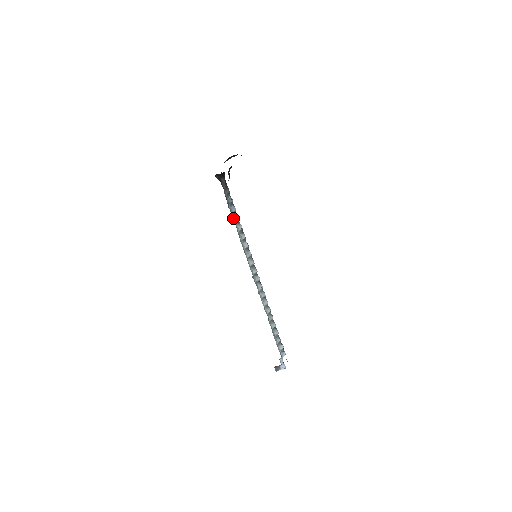
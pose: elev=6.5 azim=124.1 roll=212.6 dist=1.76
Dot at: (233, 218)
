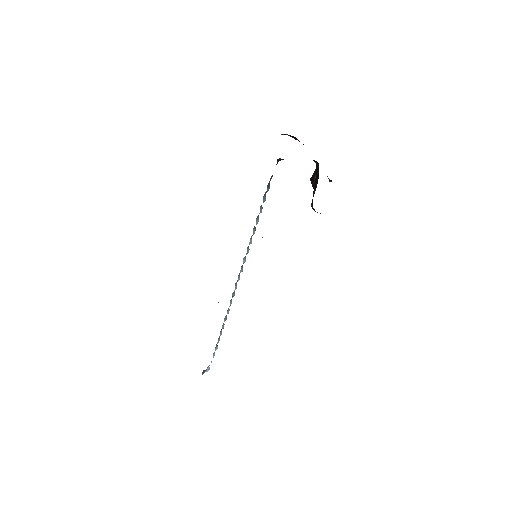
Dot at: (260, 210)
